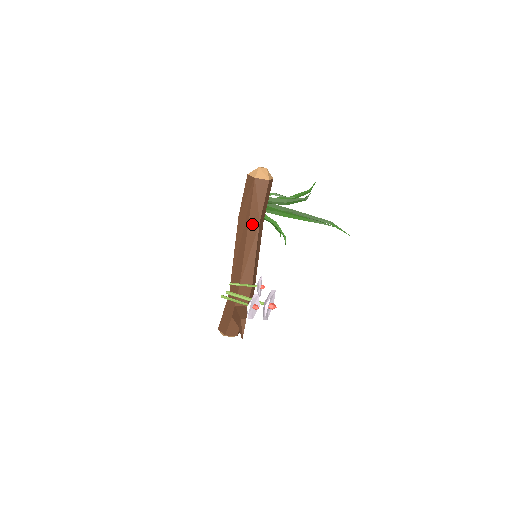
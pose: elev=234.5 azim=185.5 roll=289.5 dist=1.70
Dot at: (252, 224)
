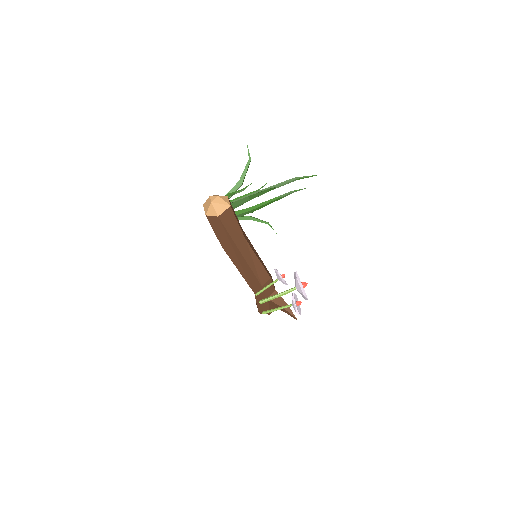
Dot at: (241, 246)
